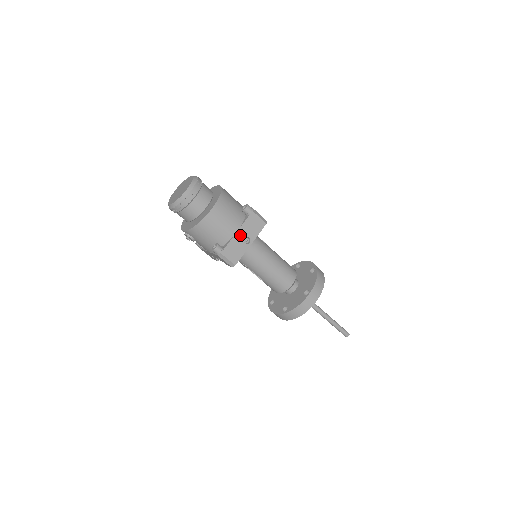
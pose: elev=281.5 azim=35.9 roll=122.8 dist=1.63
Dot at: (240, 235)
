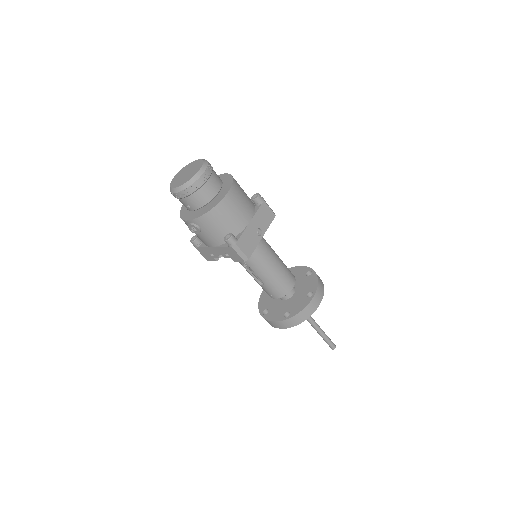
Dot at: (253, 225)
